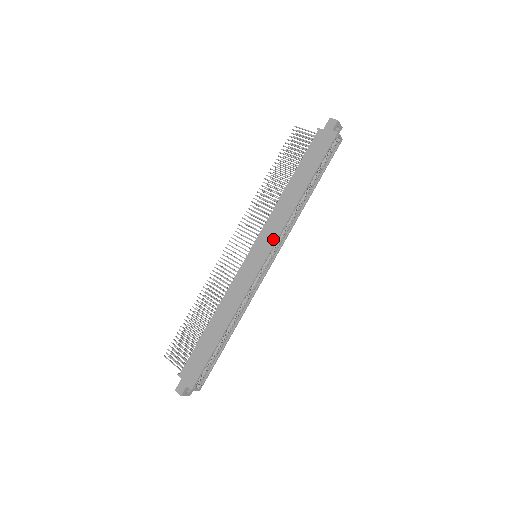
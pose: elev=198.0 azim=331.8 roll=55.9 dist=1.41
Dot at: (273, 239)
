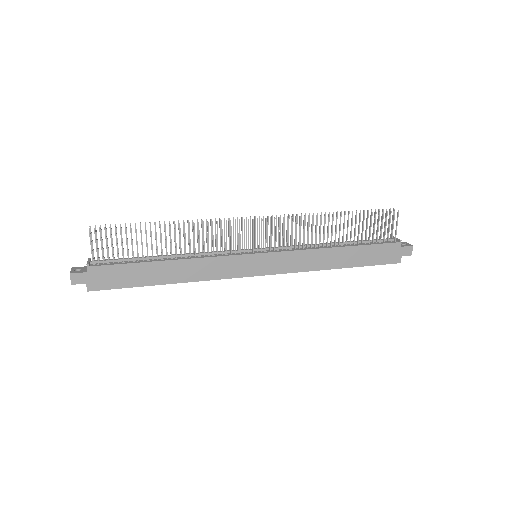
Dot at: (282, 270)
